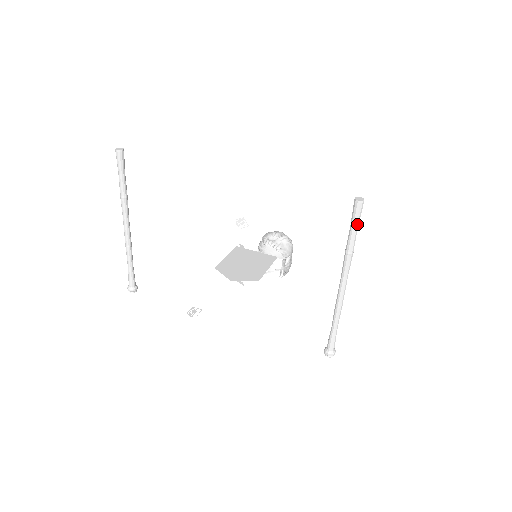
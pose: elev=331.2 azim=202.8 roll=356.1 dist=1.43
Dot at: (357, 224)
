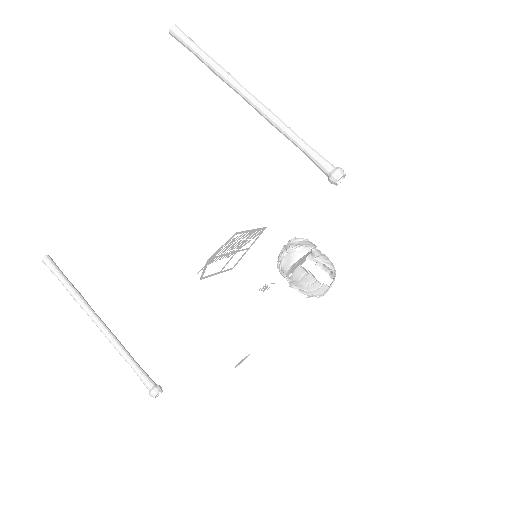
Dot at: (192, 43)
